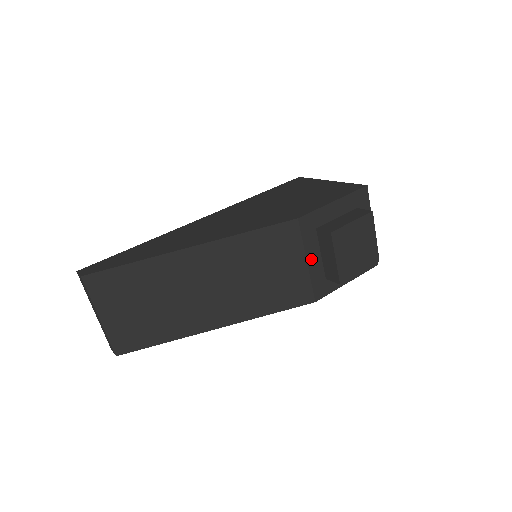
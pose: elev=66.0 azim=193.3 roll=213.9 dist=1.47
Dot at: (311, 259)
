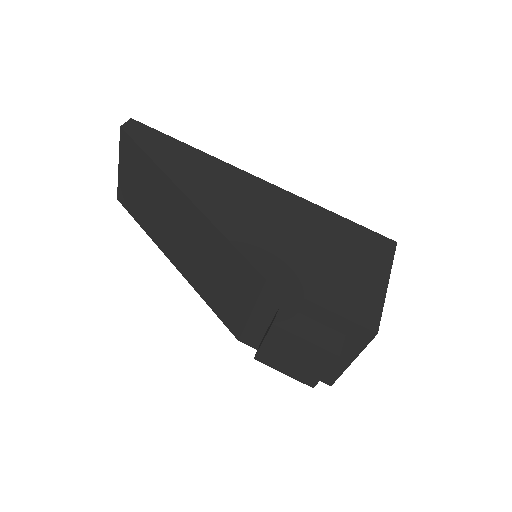
Dot at: (258, 315)
